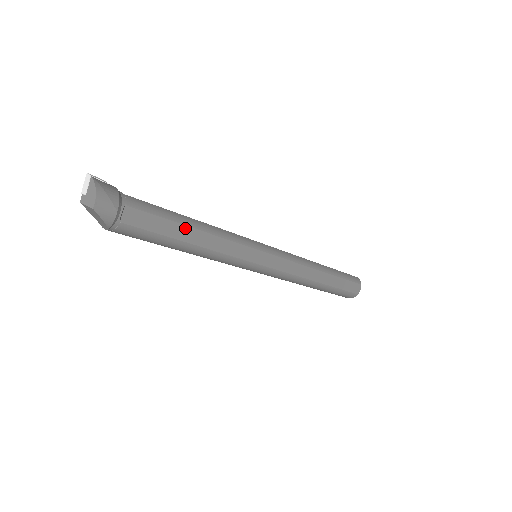
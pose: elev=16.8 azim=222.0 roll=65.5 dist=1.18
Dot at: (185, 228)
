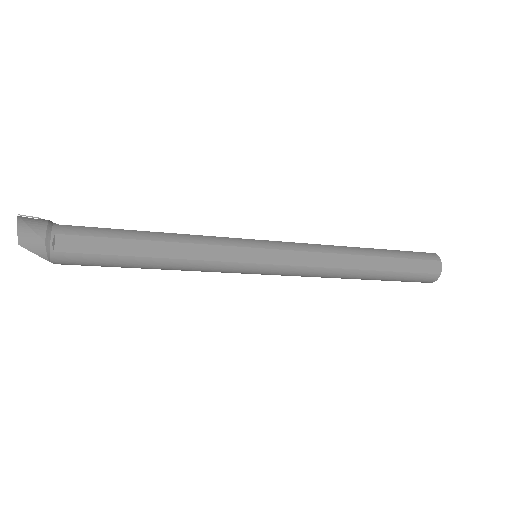
Dot at: (136, 242)
